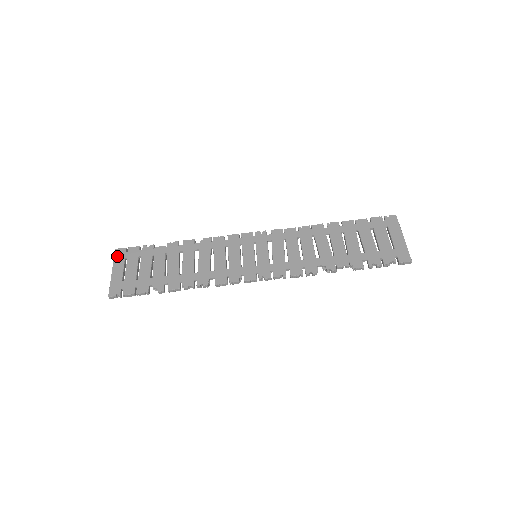
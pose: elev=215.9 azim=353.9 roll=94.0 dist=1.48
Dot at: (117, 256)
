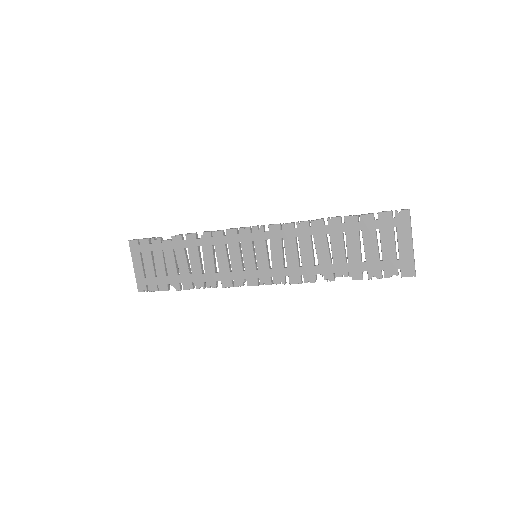
Dot at: (132, 250)
